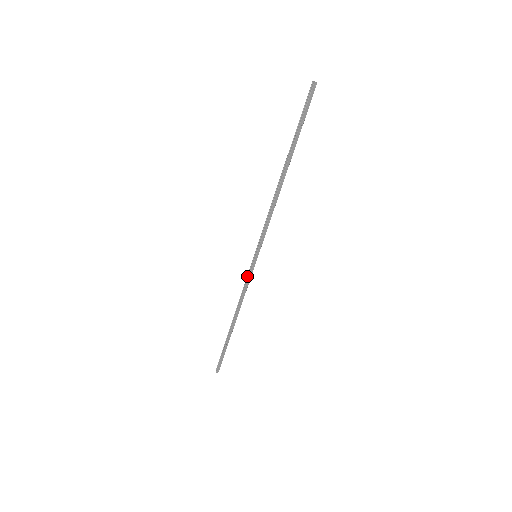
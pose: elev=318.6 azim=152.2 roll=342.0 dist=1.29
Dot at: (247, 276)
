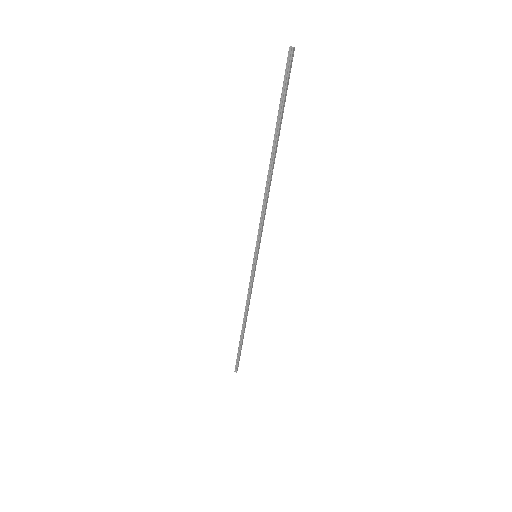
Dot at: (250, 278)
